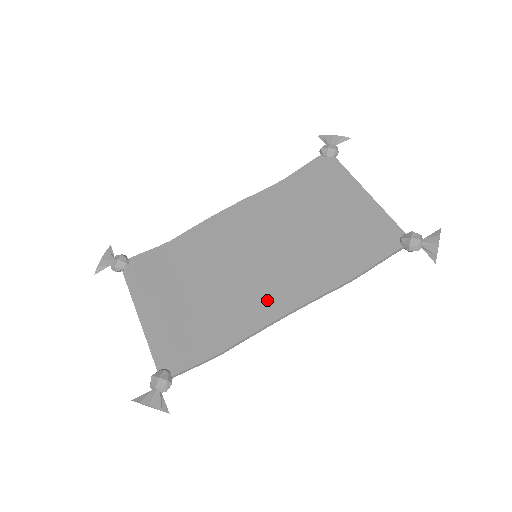
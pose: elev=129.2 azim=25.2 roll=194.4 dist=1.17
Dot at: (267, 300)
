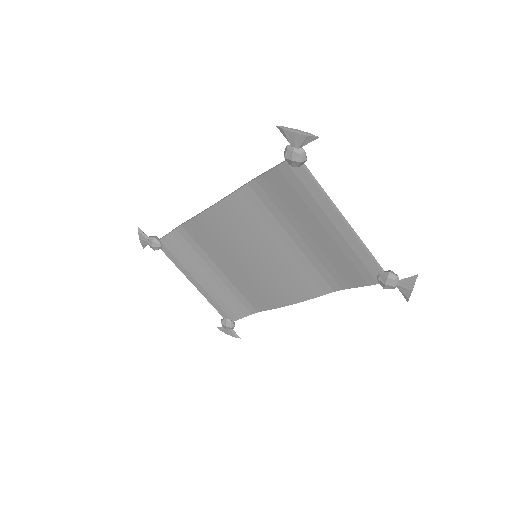
Dot at: (276, 292)
